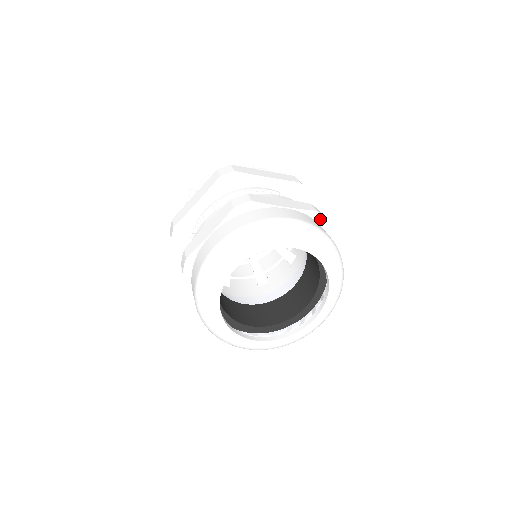
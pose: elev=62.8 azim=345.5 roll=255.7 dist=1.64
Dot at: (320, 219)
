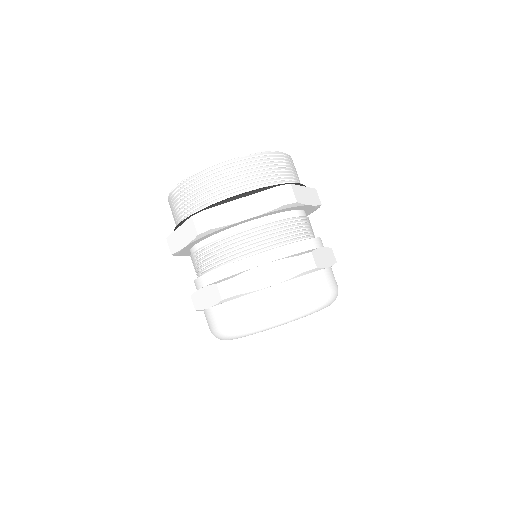
Dot at: (308, 272)
